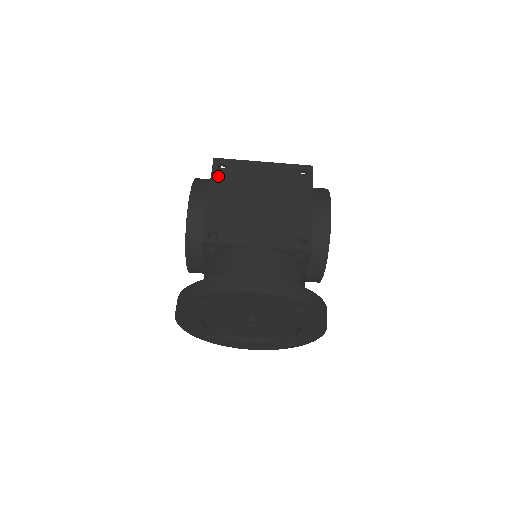
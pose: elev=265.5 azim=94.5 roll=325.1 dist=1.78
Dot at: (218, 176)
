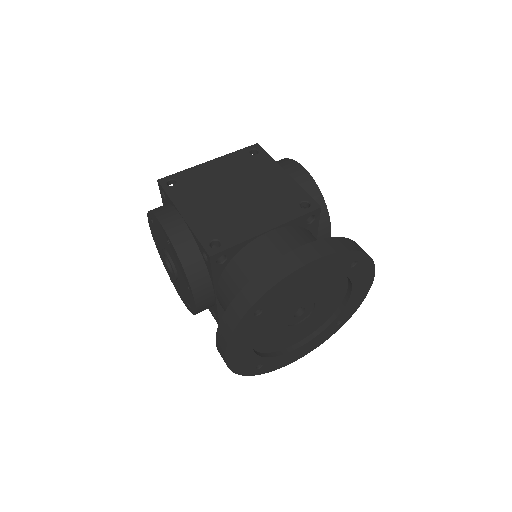
Dot at: (176, 193)
